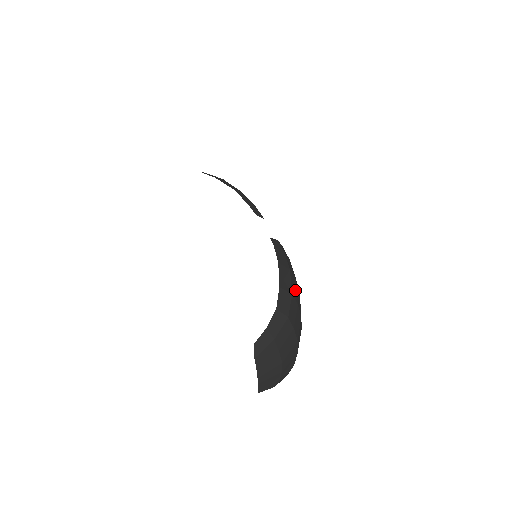
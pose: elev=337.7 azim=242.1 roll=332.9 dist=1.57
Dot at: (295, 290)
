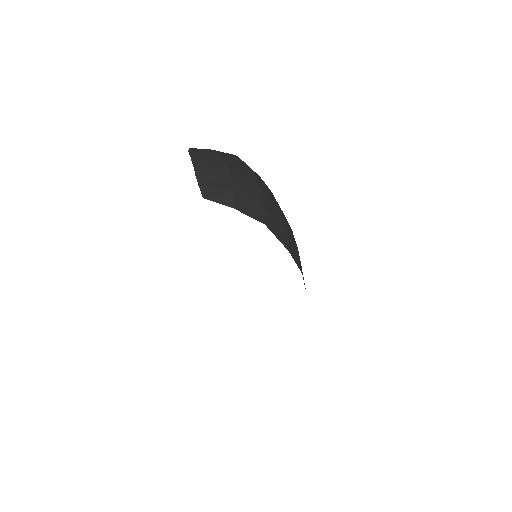
Dot at: occluded
